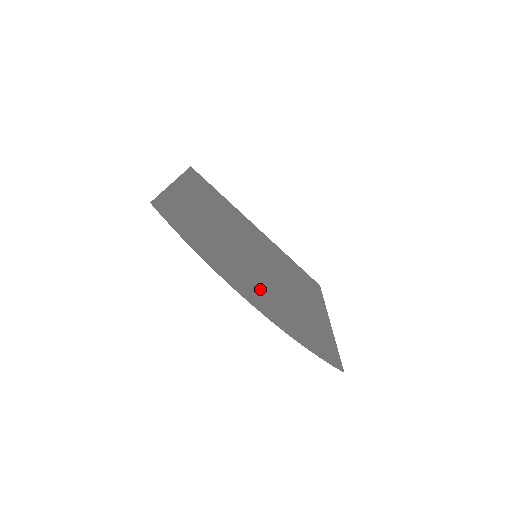
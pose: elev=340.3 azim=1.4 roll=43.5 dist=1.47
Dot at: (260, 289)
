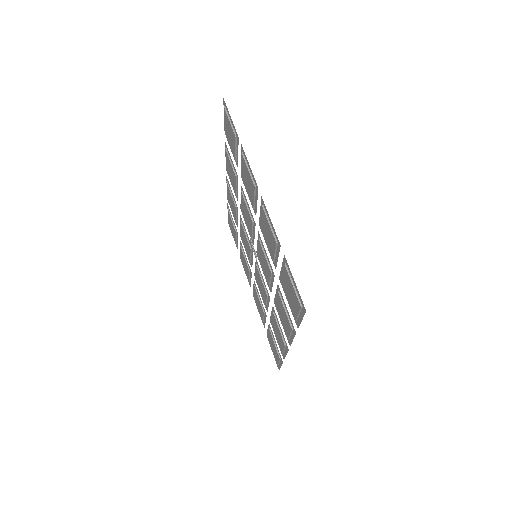
Dot at: (282, 332)
